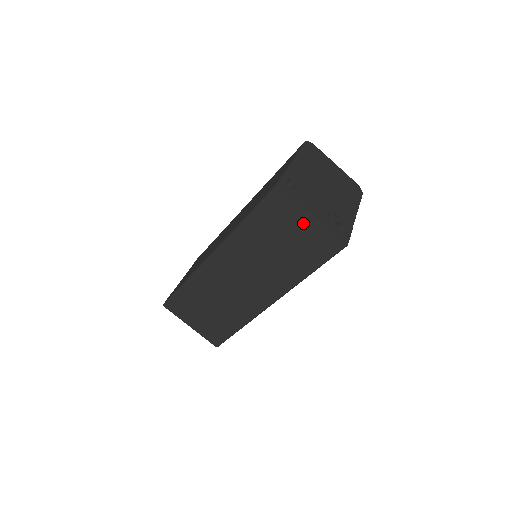
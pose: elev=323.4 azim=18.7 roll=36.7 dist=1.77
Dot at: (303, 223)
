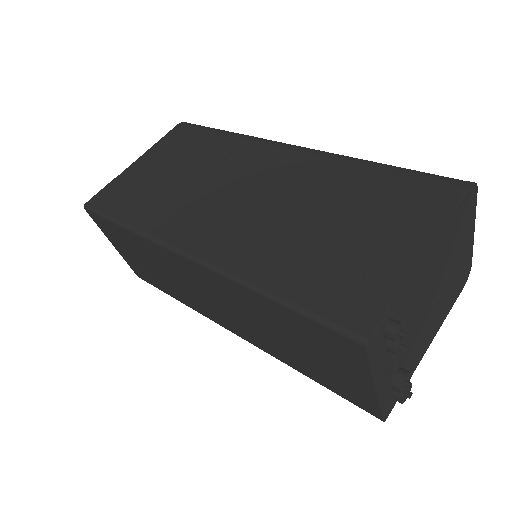
Dot at: (354, 377)
